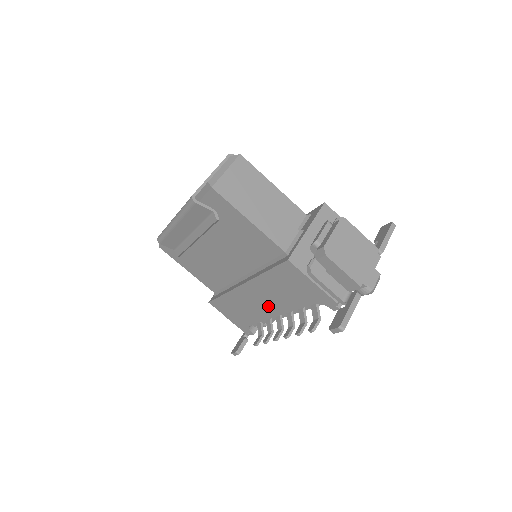
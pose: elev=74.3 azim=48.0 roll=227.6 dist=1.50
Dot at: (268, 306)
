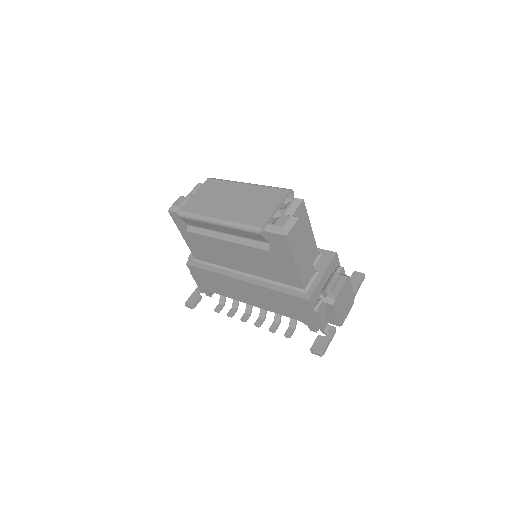
Dot at: (252, 299)
